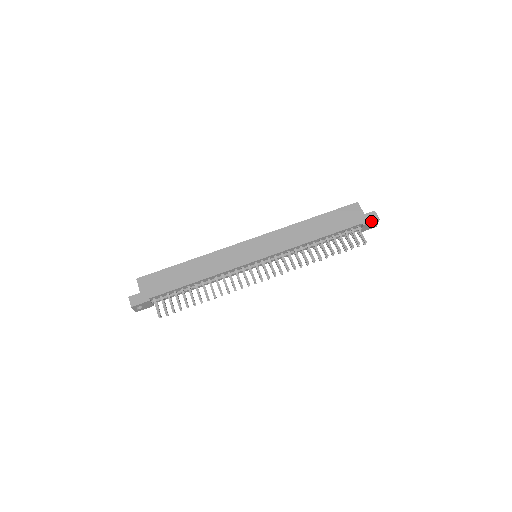
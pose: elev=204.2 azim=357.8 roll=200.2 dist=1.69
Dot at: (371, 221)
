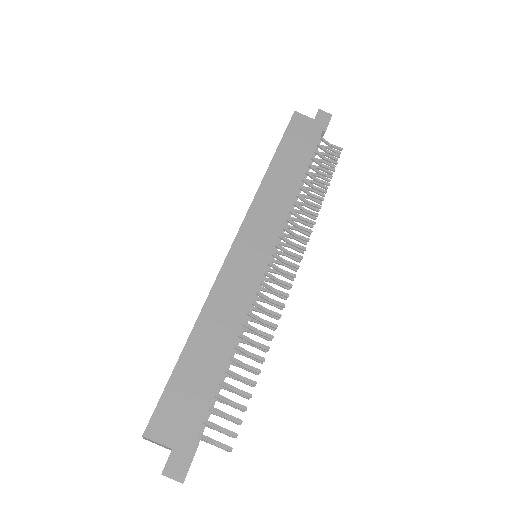
Dot at: (328, 122)
